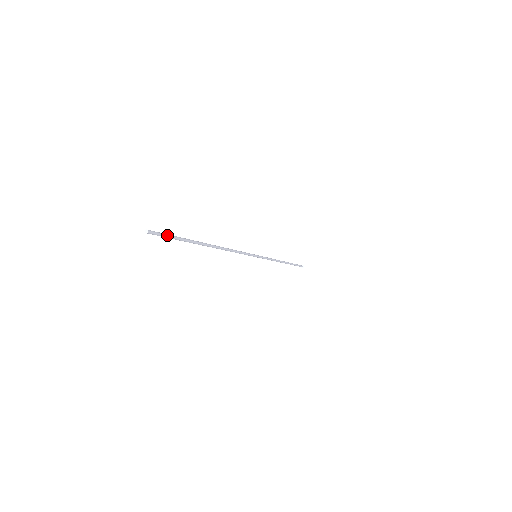
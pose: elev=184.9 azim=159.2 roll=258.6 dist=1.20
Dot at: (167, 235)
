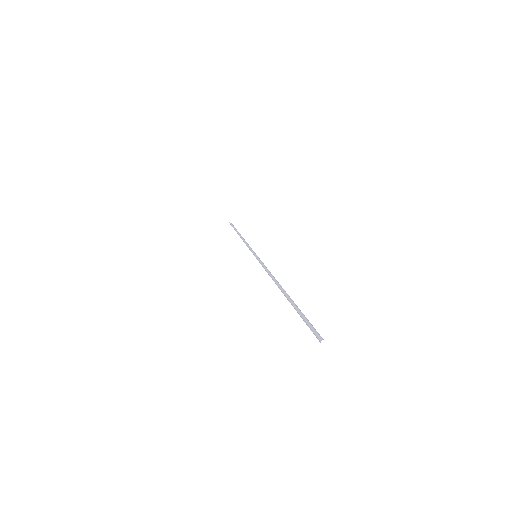
Dot at: (311, 324)
